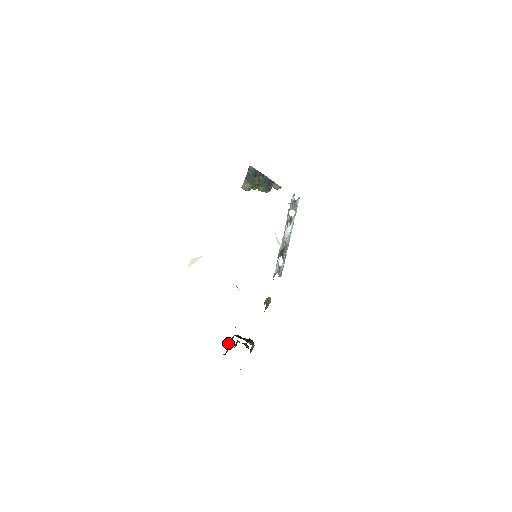
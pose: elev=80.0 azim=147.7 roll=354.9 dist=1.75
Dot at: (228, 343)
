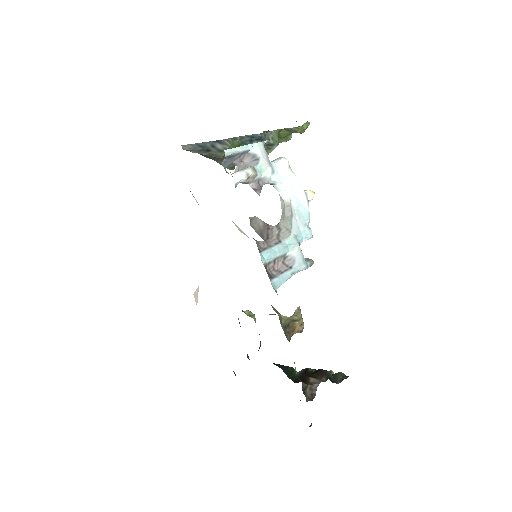
Dot at: occluded
